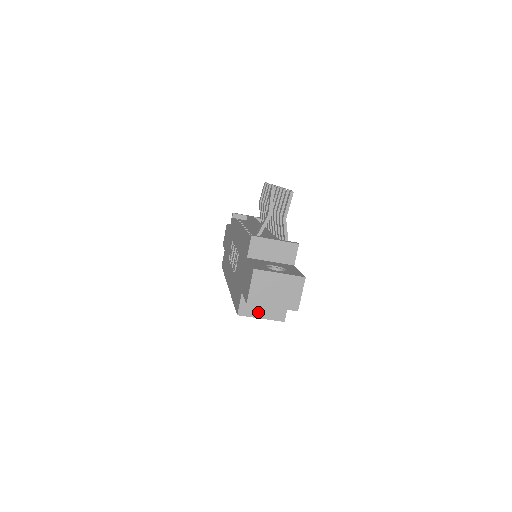
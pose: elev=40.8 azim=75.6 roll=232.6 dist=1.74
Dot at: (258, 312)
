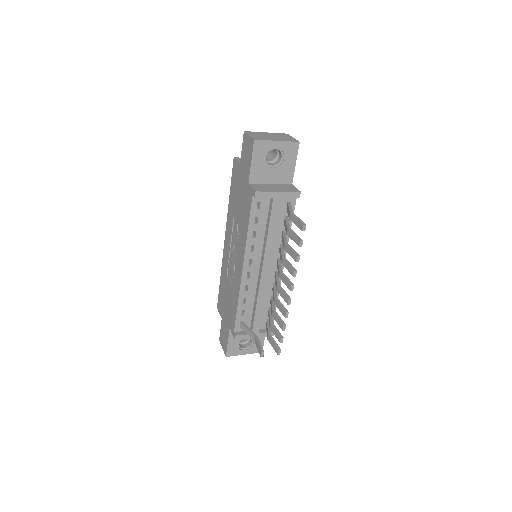
Dot at: occluded
